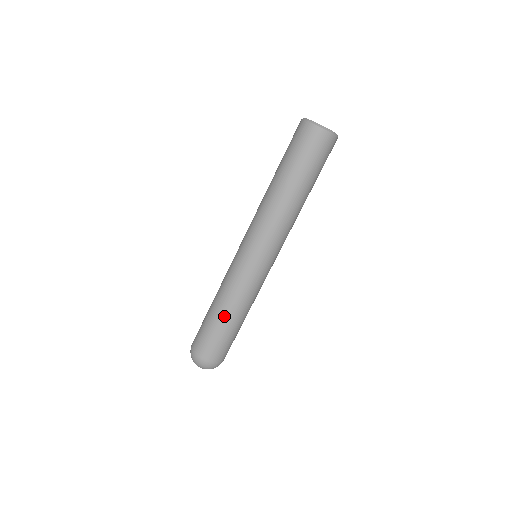
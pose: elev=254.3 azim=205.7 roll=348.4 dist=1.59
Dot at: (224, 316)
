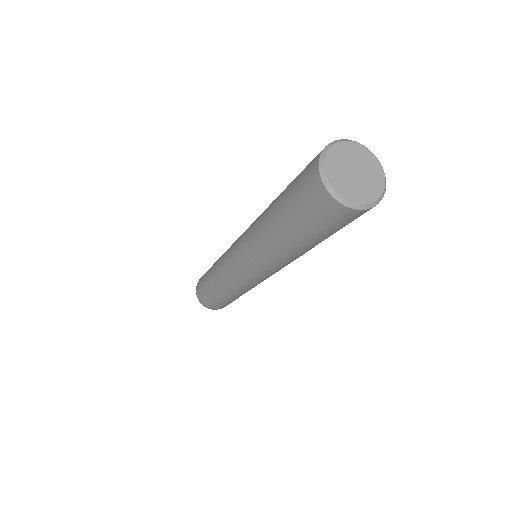
Dot at: (227, 298)
